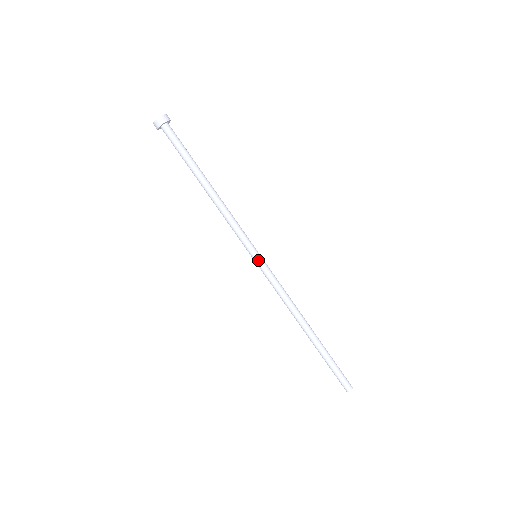
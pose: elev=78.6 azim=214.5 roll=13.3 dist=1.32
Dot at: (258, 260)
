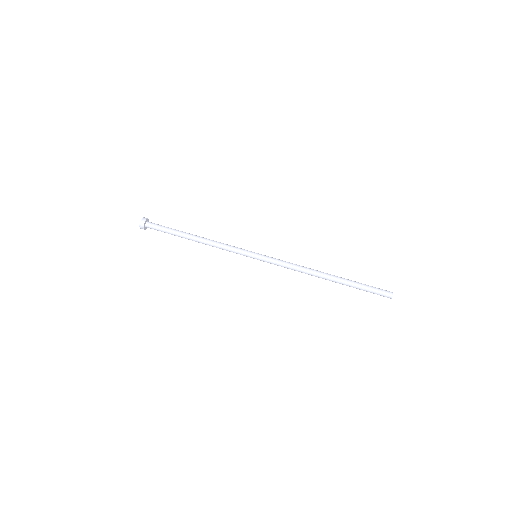
Dot at: (259, 254)
